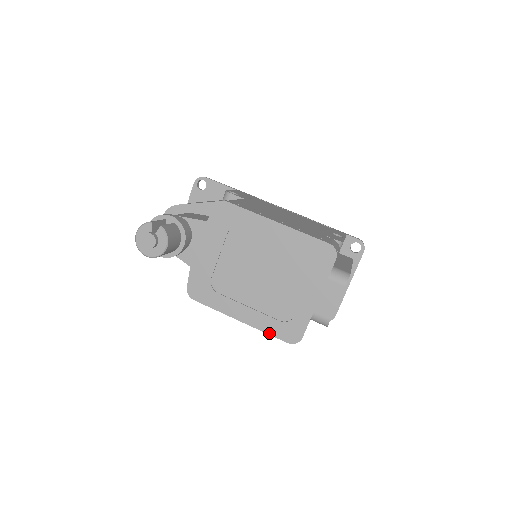
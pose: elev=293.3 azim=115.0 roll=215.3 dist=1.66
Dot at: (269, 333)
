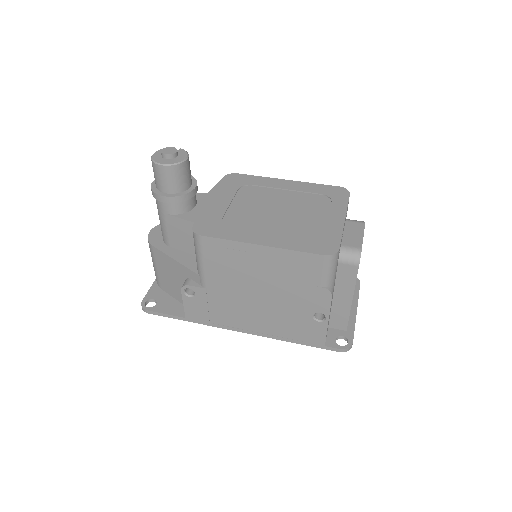
Dot at: (299, 250)
